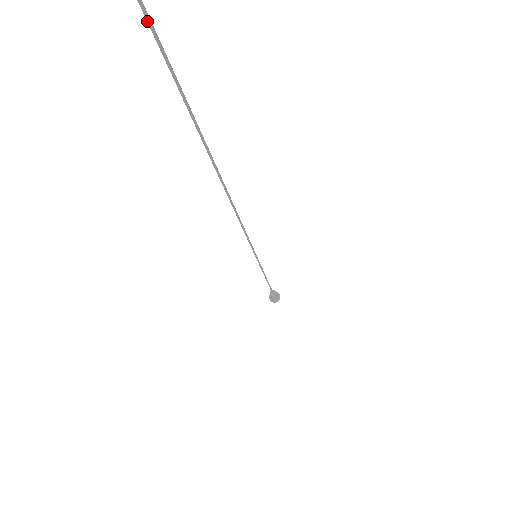
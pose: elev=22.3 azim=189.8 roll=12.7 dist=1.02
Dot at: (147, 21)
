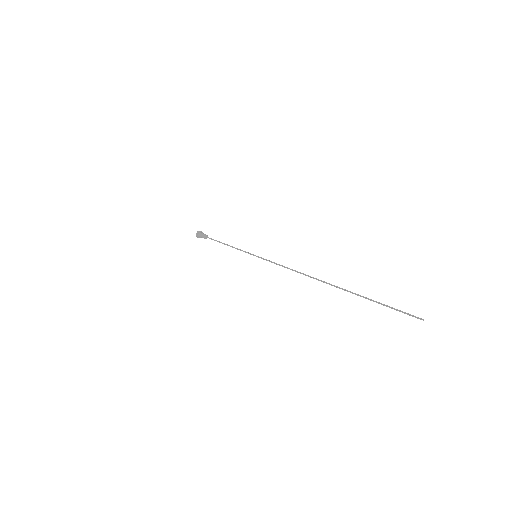
Dot at: occluded
